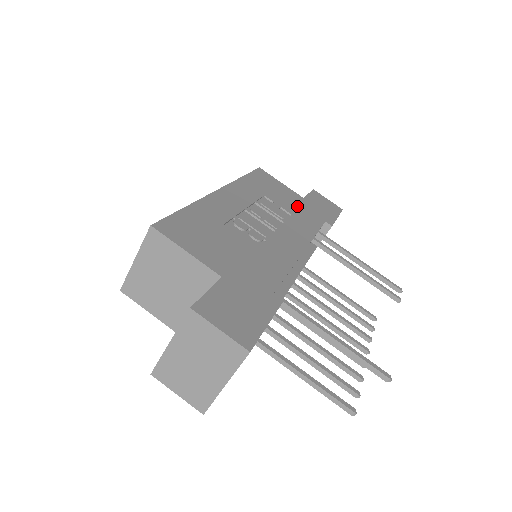
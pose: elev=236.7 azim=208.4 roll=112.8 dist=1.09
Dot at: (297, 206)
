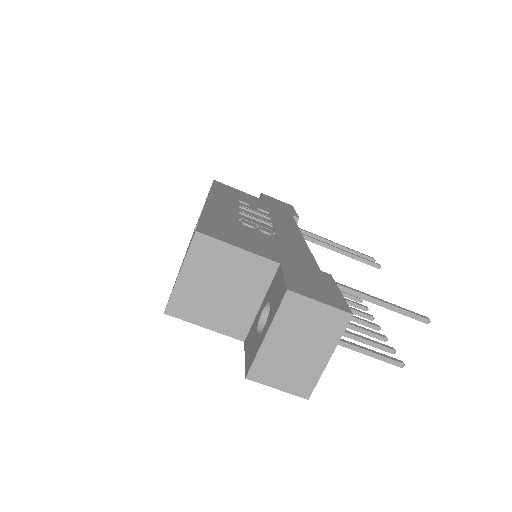
Dot at: (266, 206)
